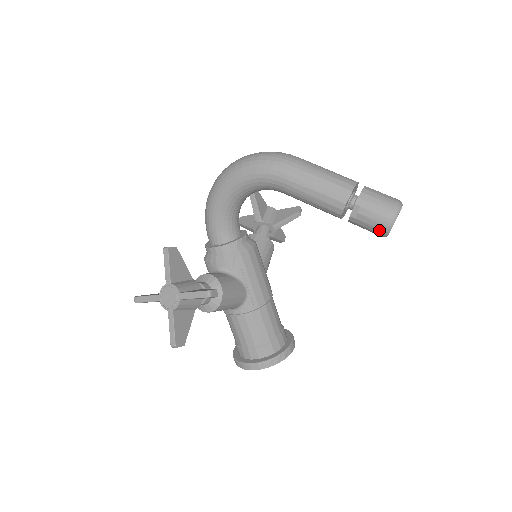
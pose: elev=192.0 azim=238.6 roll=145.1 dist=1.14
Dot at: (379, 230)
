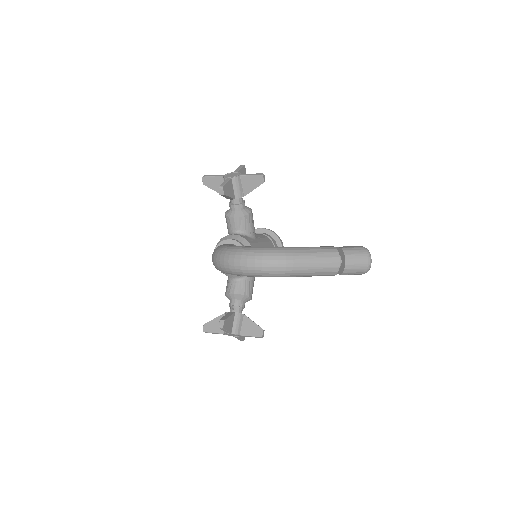
Dot at: occluded
